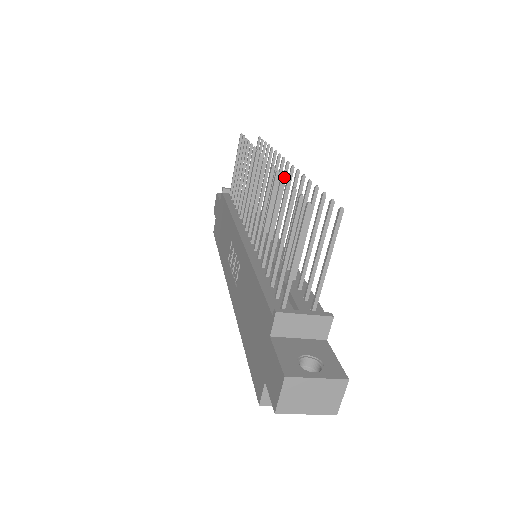
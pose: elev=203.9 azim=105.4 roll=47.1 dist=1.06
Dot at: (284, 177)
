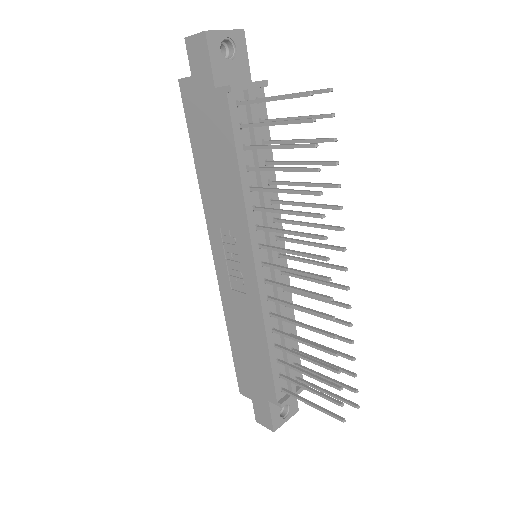
Dot at: occluded
